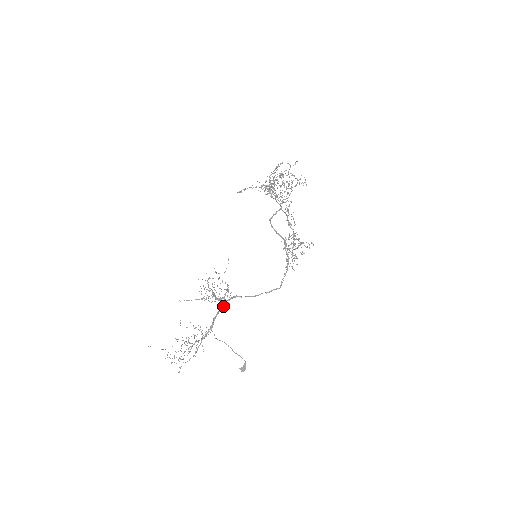
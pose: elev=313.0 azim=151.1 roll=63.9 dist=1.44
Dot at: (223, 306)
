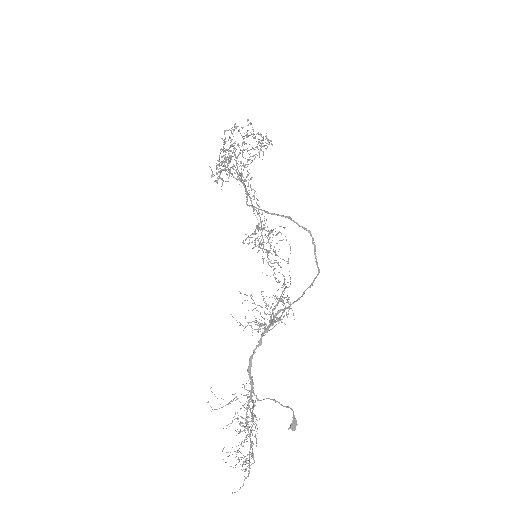
Dot at: (261, 340)
